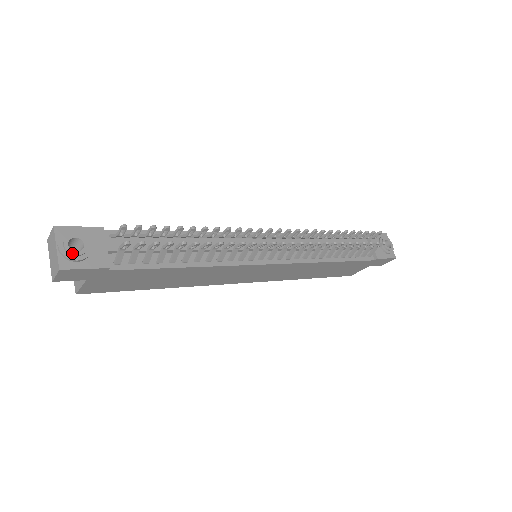
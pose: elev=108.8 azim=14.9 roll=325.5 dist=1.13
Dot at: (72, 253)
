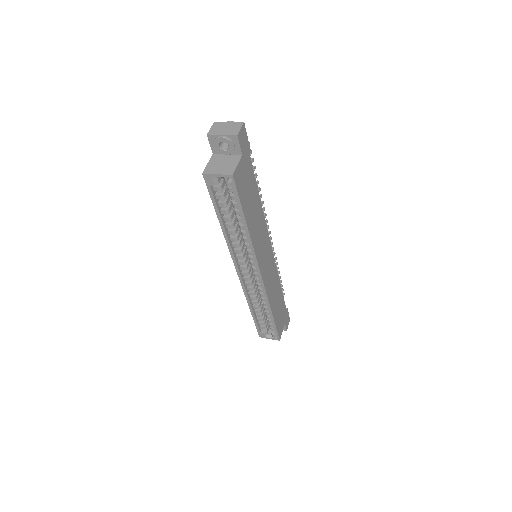
Dot at: occluded
